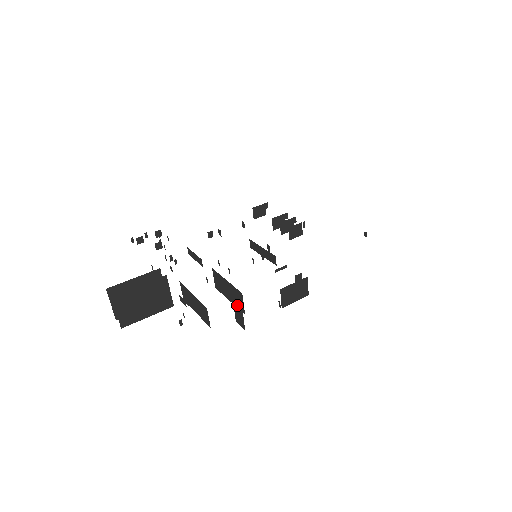
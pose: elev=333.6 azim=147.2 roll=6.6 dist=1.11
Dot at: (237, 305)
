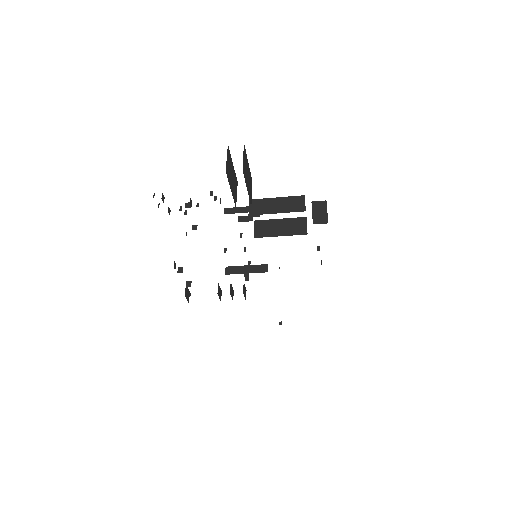
Dot at: (319, 207)
